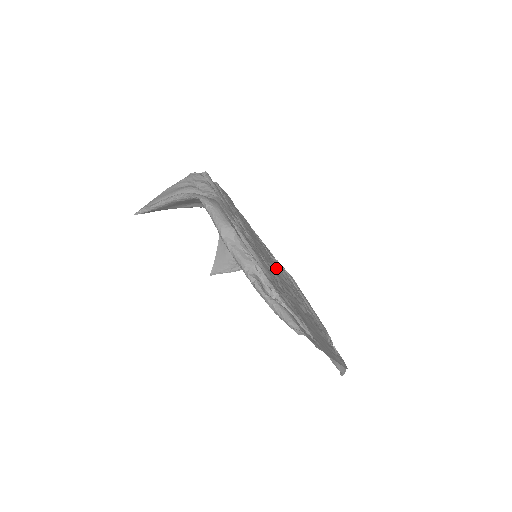
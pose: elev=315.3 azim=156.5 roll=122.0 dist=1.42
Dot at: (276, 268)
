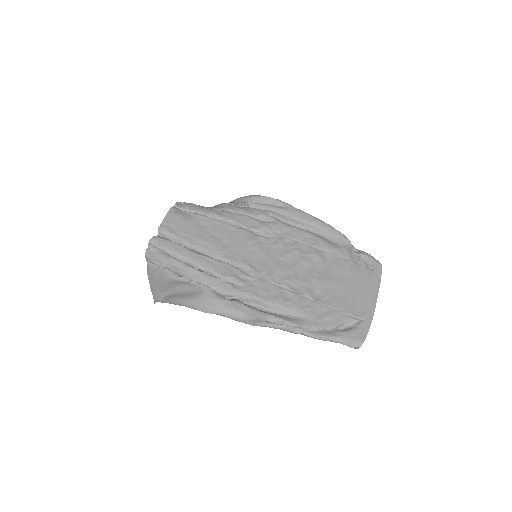
Dot at: (277, 252)
